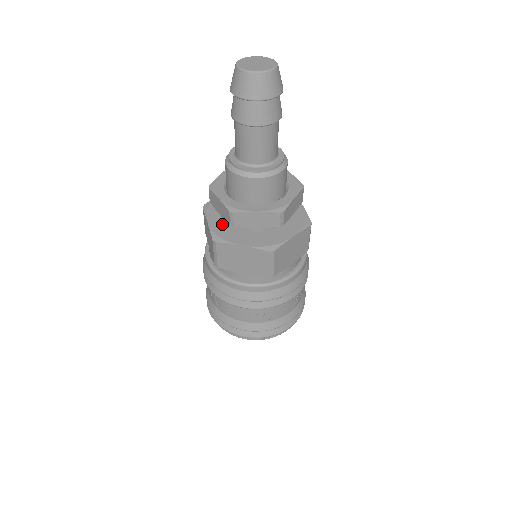
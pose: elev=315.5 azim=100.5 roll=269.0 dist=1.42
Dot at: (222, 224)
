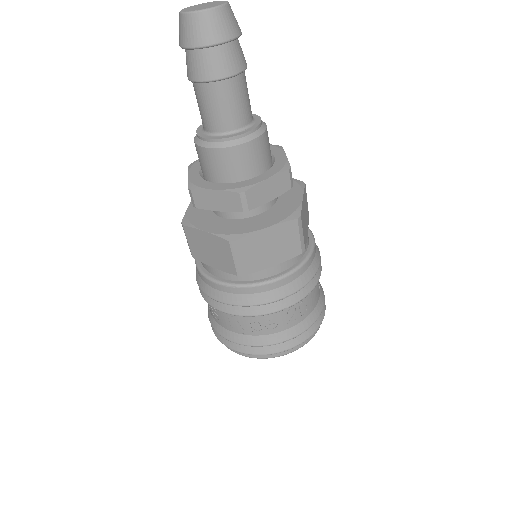
Dot at: occluded
